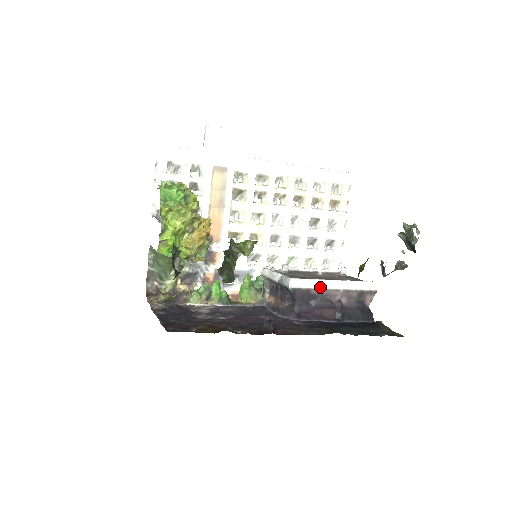
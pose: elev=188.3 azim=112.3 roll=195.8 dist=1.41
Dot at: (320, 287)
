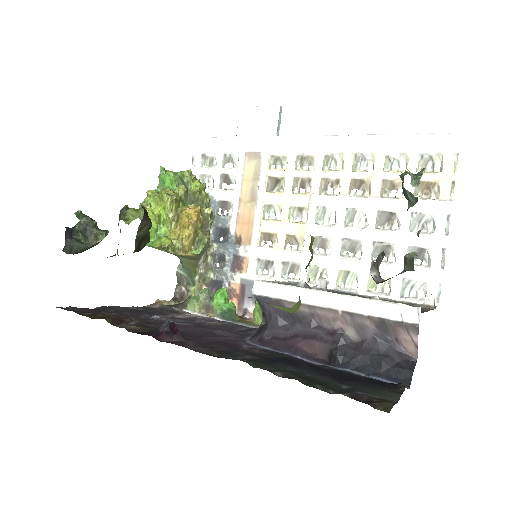
Dot at: (301, 300)
